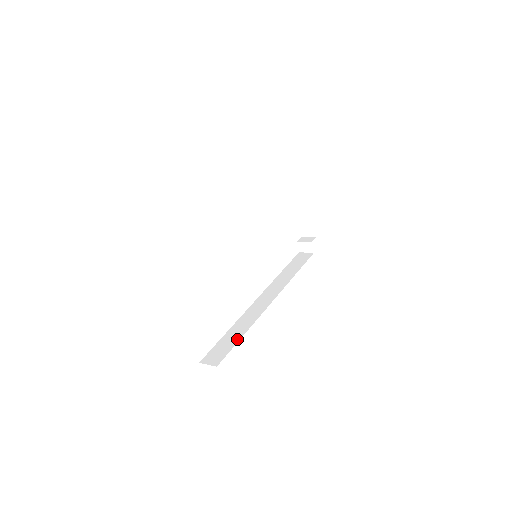
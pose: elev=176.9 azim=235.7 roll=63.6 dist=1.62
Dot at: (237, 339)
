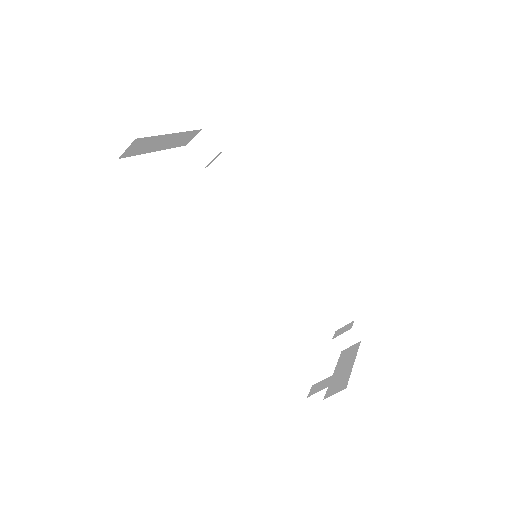
Dot at: occluded
